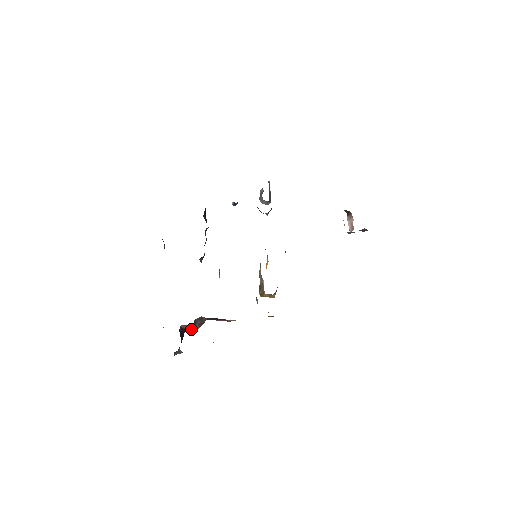
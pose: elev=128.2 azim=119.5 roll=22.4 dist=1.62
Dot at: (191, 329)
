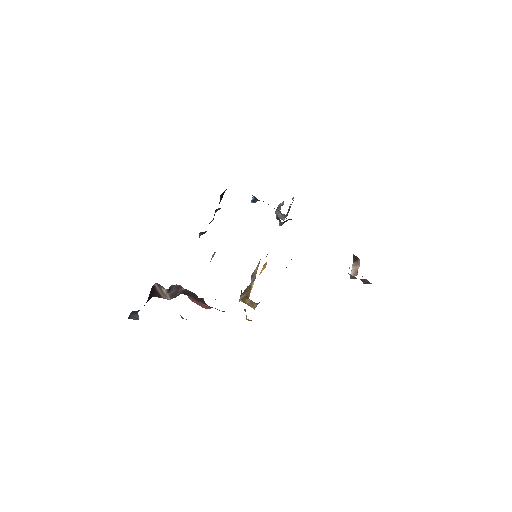
Dot at: (161, 296)
